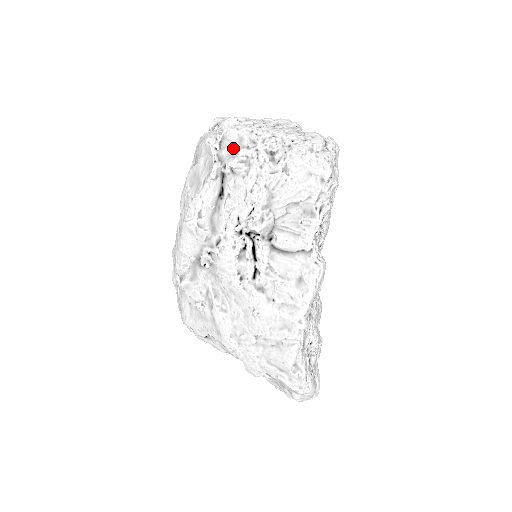
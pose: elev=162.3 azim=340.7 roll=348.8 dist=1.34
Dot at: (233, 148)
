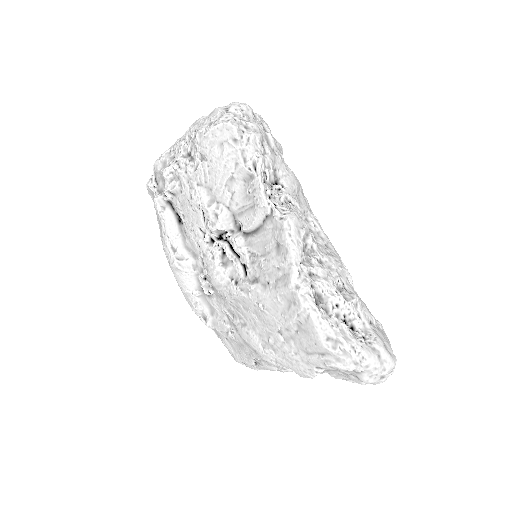
Dot at: (161, 175)
